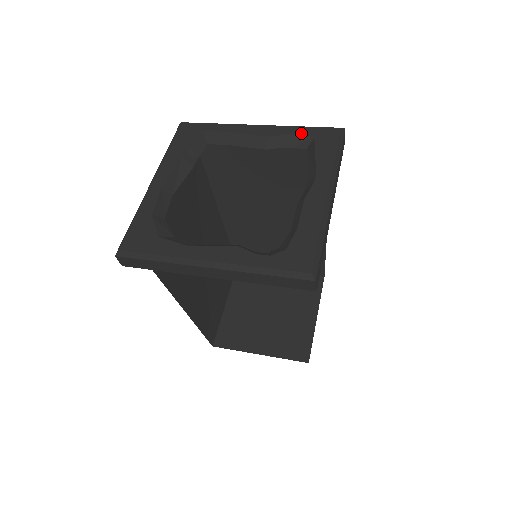
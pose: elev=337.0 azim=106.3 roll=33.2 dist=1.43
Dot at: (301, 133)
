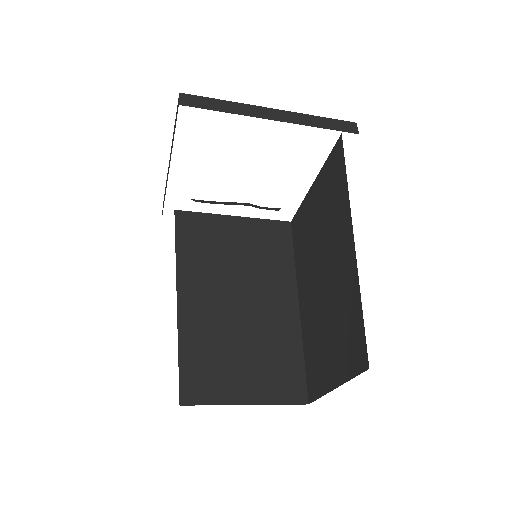
Dot at: occluded
